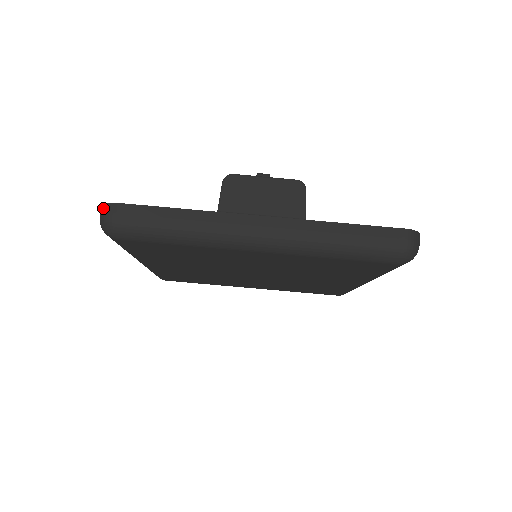
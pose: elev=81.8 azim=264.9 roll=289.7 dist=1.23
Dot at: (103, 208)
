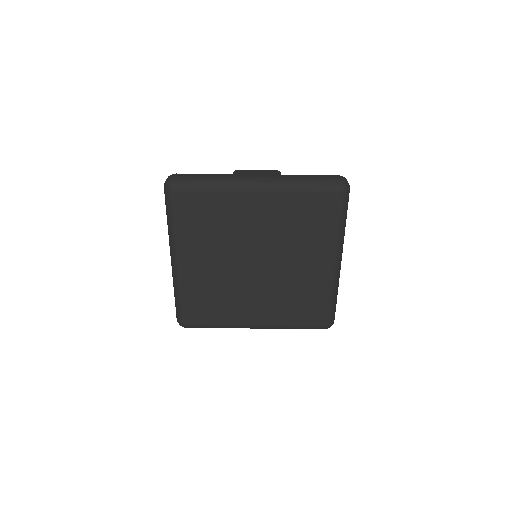
Dot at: (167, 178)
